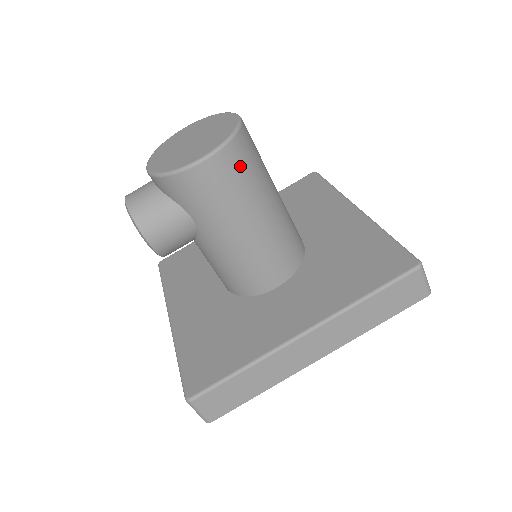
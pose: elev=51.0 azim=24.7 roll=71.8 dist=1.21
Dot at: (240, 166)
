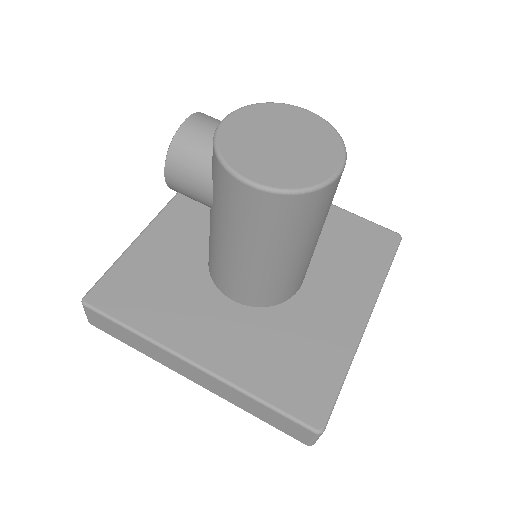
Dot at: (282, 217)
